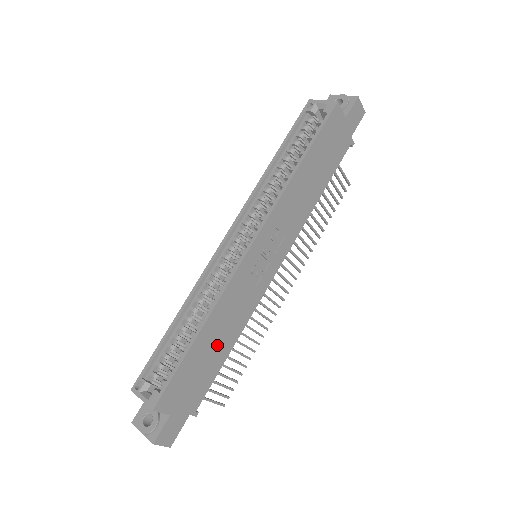
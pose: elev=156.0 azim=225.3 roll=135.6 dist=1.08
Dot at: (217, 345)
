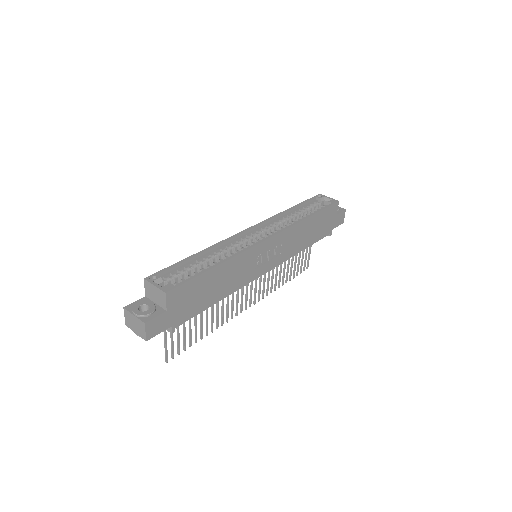
Dot at: (216, 288)
